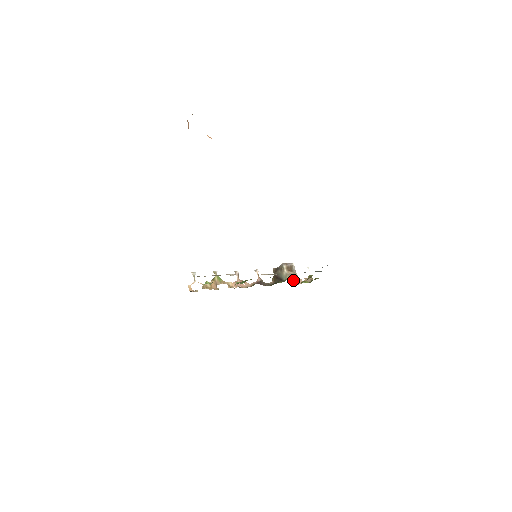
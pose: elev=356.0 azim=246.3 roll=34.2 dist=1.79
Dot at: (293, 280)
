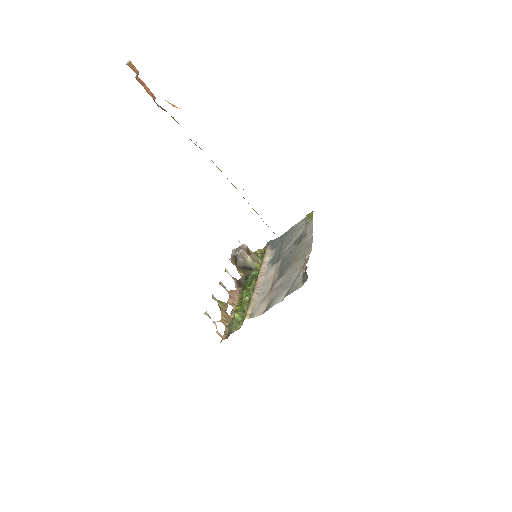
Dot at: occluded
